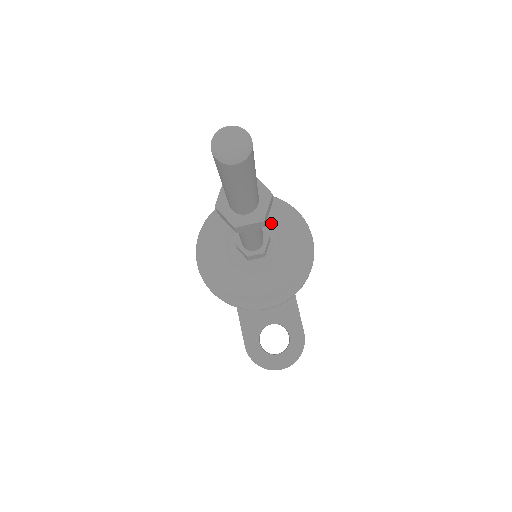
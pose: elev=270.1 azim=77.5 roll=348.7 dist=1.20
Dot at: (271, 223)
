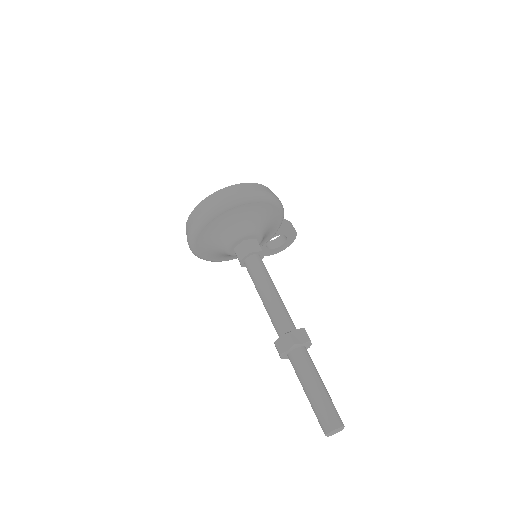
Dot at: (246, 225)
